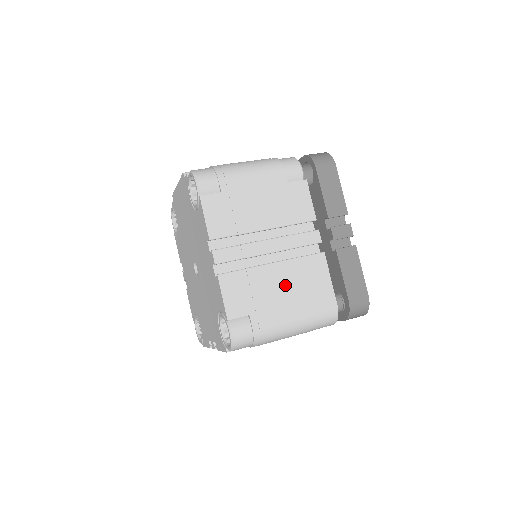
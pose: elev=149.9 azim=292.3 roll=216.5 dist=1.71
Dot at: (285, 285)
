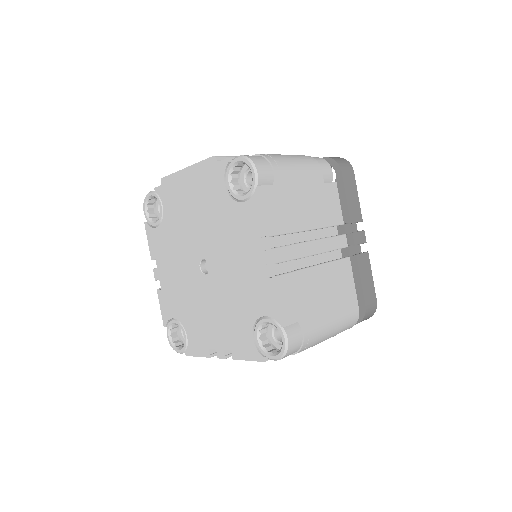
Dot at: (325, 289)
